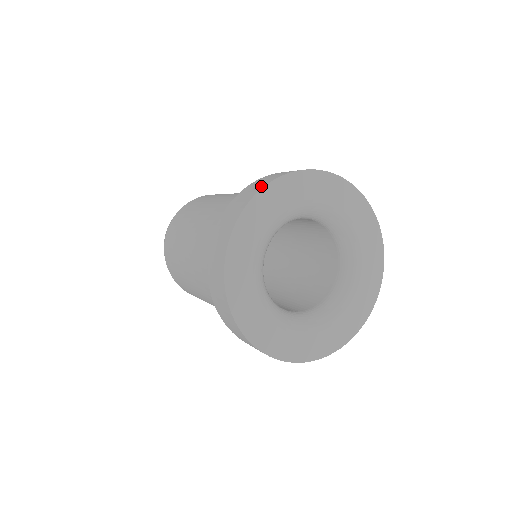
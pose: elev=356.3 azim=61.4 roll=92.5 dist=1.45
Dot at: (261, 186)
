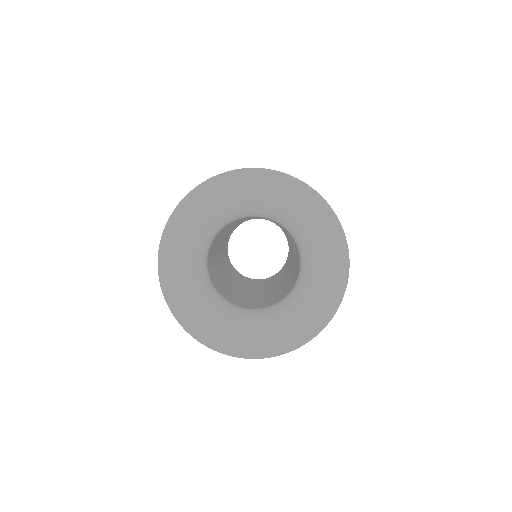
Dot at: (195, 188)
